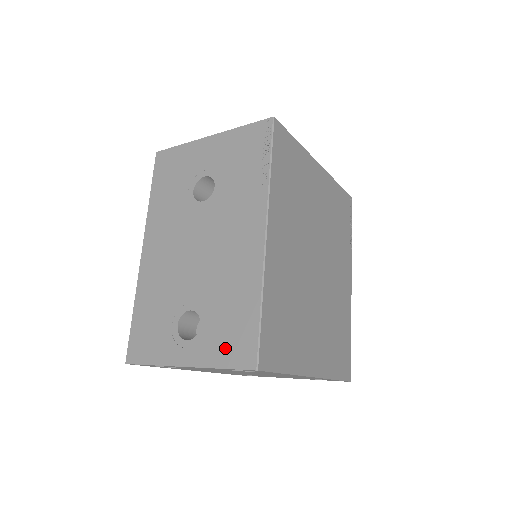
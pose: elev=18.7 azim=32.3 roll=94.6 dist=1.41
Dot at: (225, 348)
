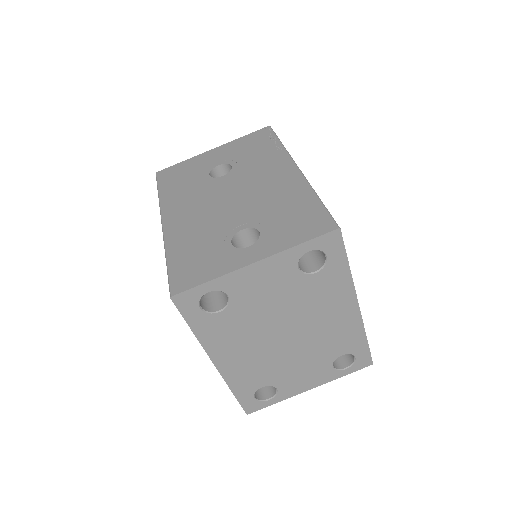
Dot at: (297, 231)
